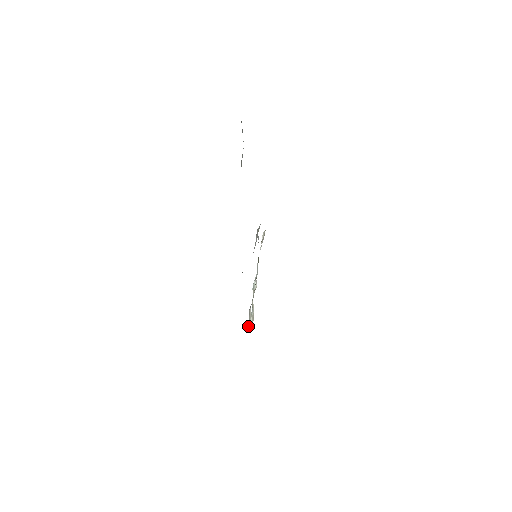
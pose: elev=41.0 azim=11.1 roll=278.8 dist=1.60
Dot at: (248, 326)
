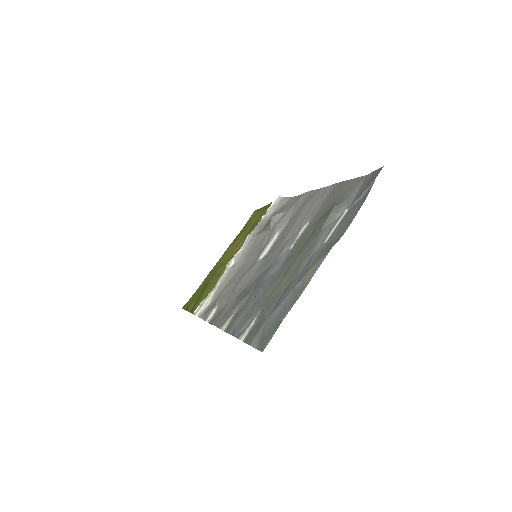
Dot at: (199, 307)
